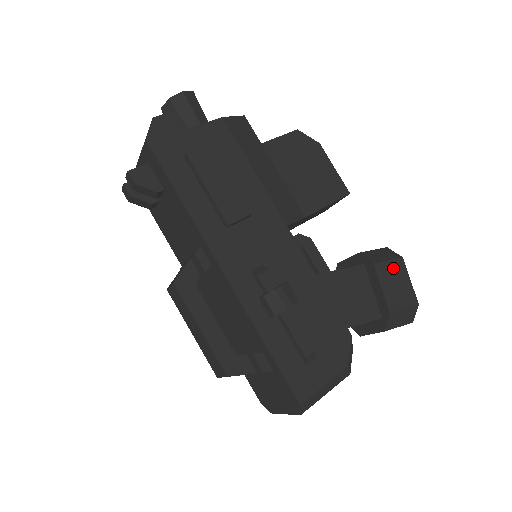
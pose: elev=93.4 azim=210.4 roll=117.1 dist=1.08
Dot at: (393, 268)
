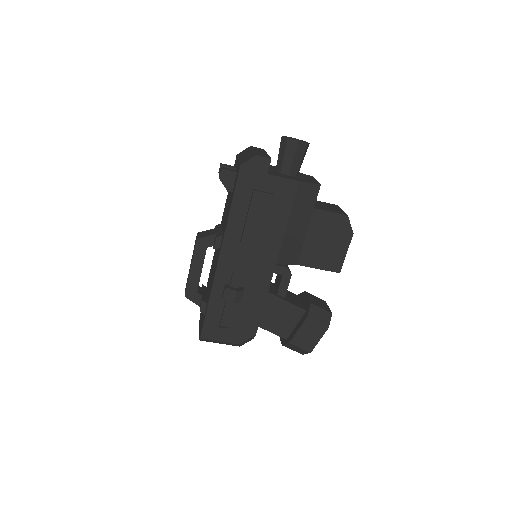
Dot at: (316, 327)
